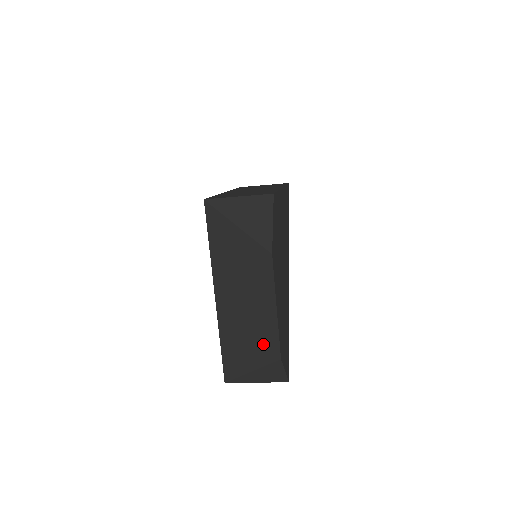
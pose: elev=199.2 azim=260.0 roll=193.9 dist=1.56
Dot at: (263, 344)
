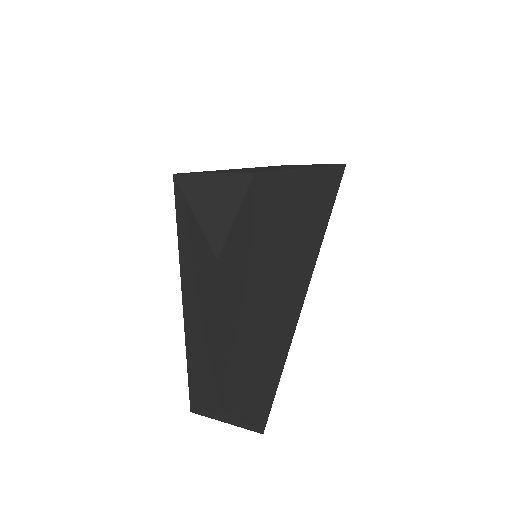
Dot at: (213, 380)
